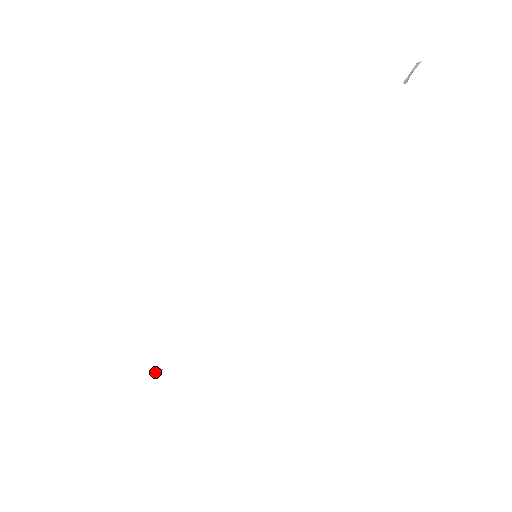
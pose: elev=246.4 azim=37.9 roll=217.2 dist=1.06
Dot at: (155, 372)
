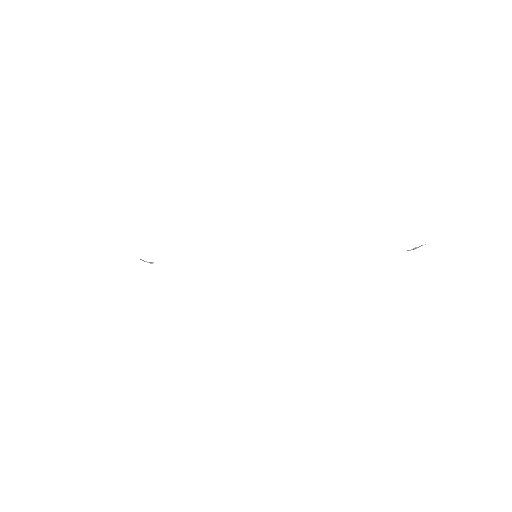
Dot at: (142, 260)
